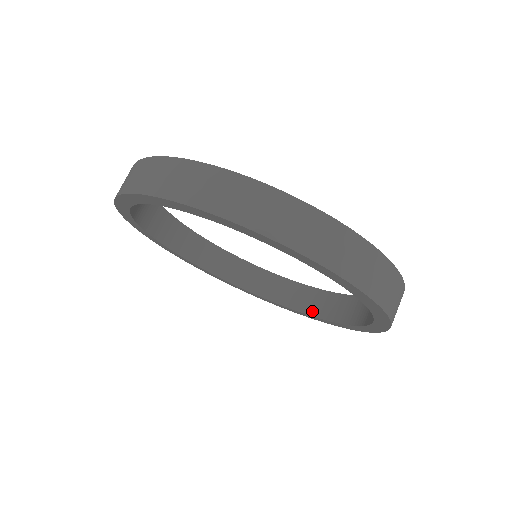
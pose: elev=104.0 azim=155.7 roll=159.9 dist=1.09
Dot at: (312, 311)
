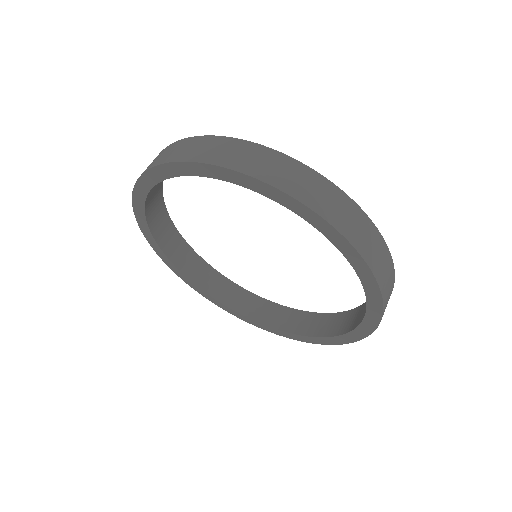
Dot at: (346, 329)
